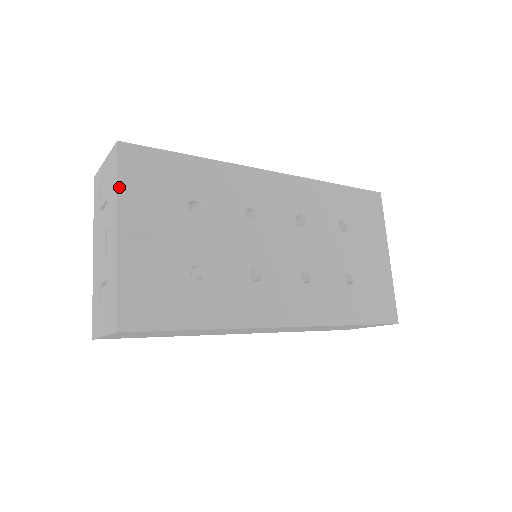
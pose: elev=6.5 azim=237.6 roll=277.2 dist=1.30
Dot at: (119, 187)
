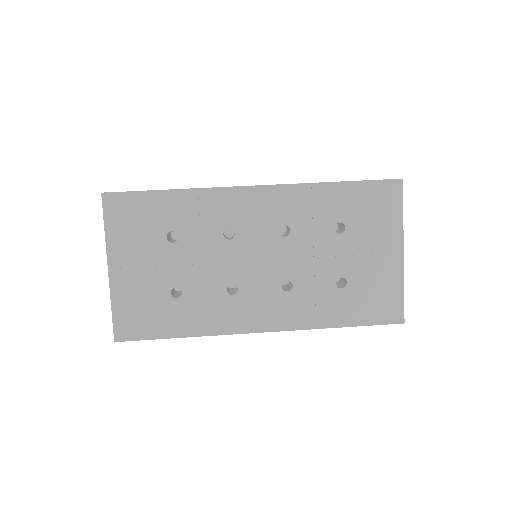
Dot at: (106, 232)
